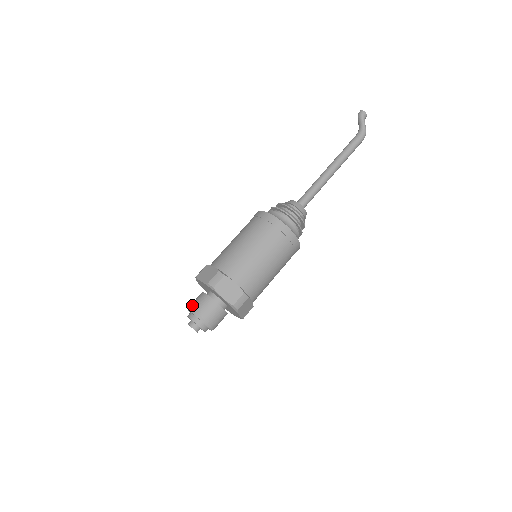
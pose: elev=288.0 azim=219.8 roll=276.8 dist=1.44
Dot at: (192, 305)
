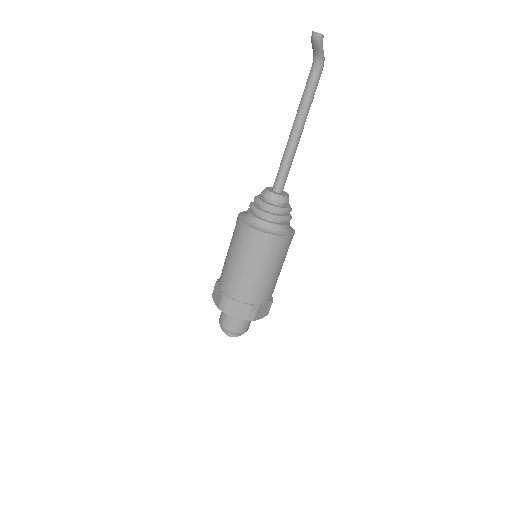
Dot at: (229, 329)
